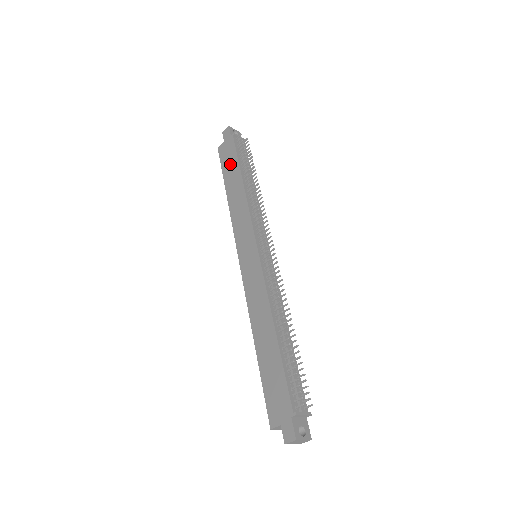
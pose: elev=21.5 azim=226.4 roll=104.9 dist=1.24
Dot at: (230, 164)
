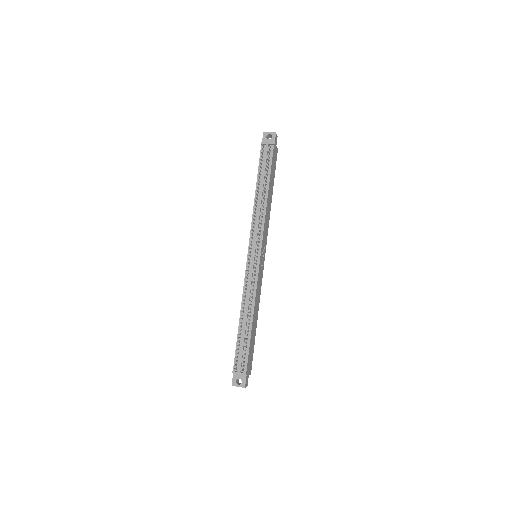
Dot at: occluded
